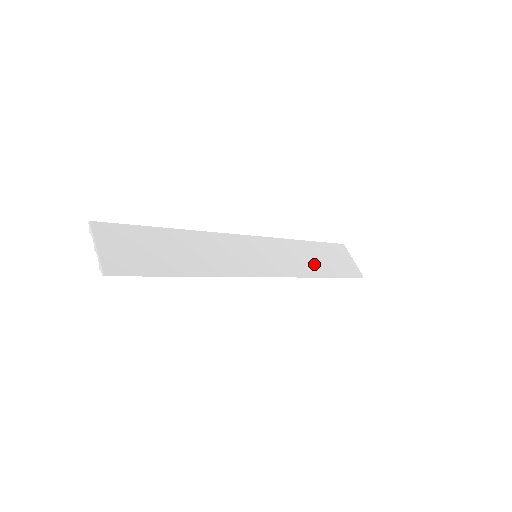
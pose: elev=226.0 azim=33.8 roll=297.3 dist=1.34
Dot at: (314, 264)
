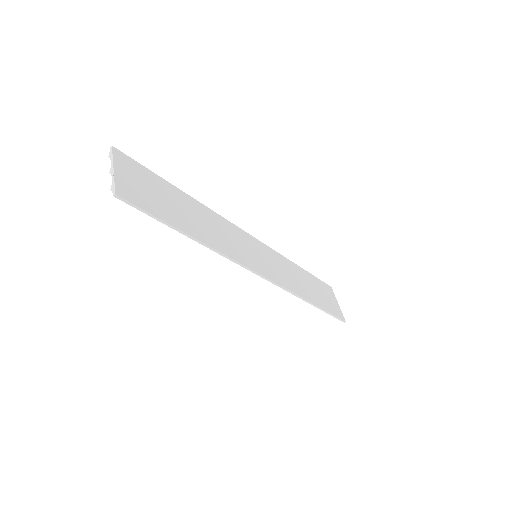
Dot at: (305, 289)
